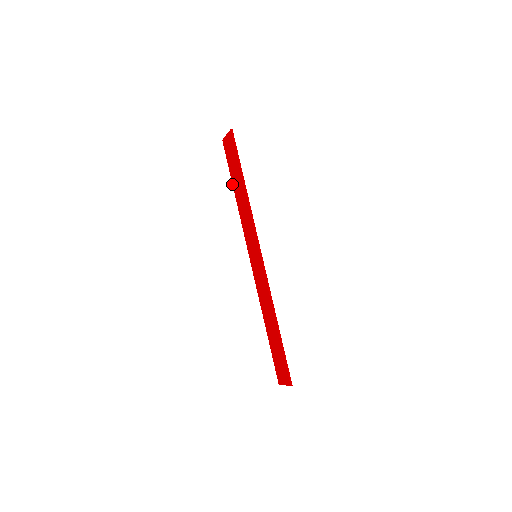
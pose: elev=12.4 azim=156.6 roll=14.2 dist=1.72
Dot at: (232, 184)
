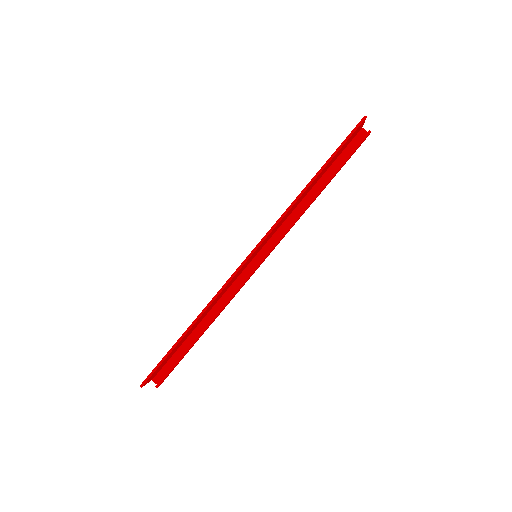
Dot at: occluded
